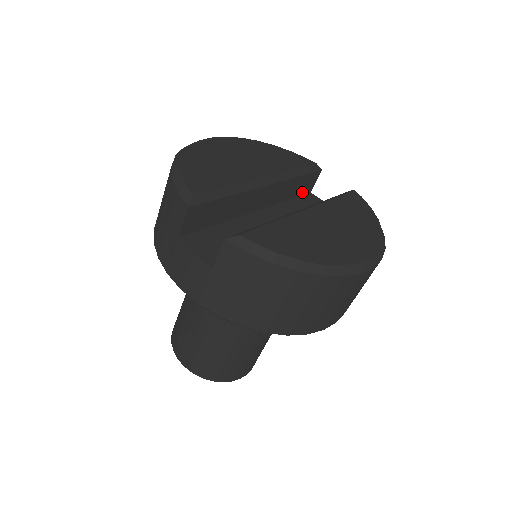
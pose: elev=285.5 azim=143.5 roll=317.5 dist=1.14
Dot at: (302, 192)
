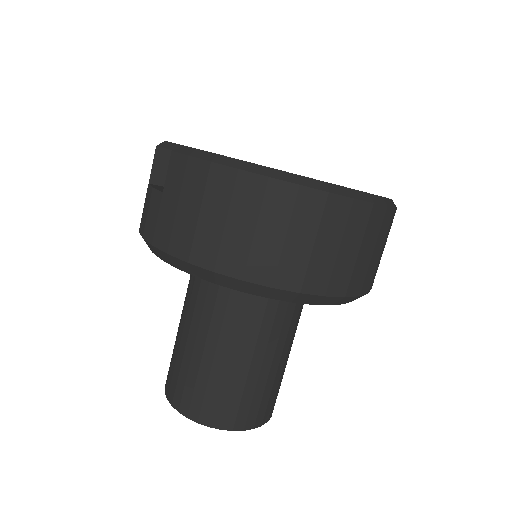
Dot at: occluded
